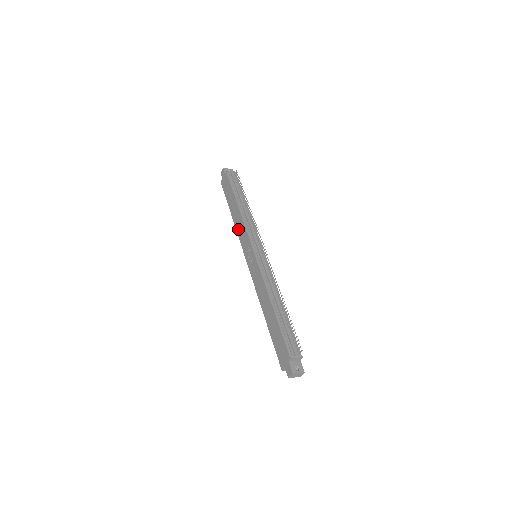
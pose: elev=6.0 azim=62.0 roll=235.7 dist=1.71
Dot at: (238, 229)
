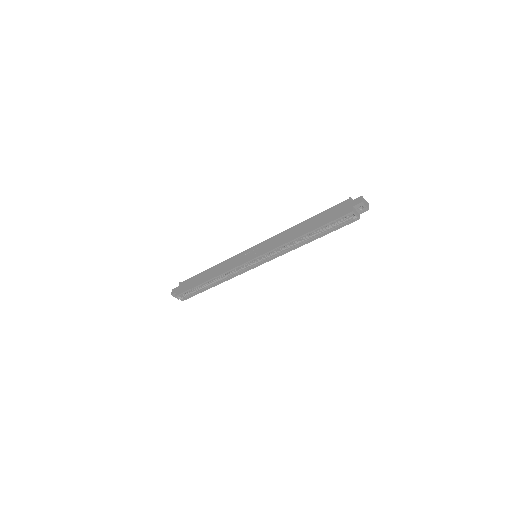
Dot at: (223, 270)
